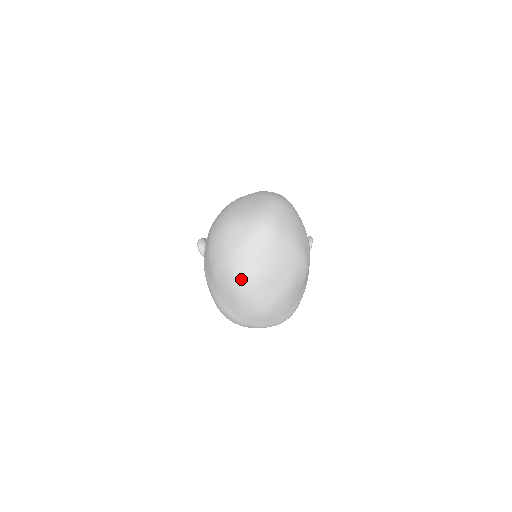
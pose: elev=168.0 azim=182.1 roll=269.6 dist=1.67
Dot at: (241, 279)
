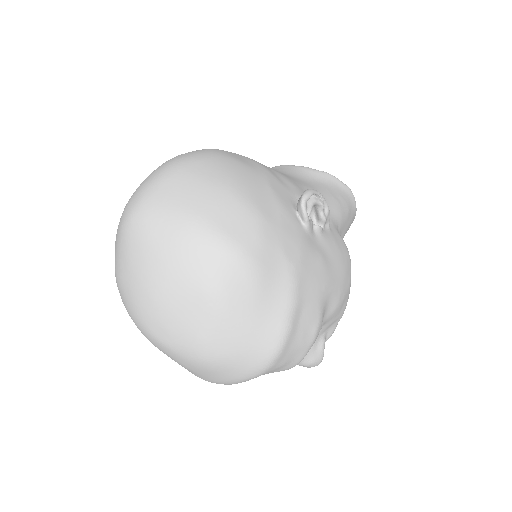
Dot at: (133, 316)
